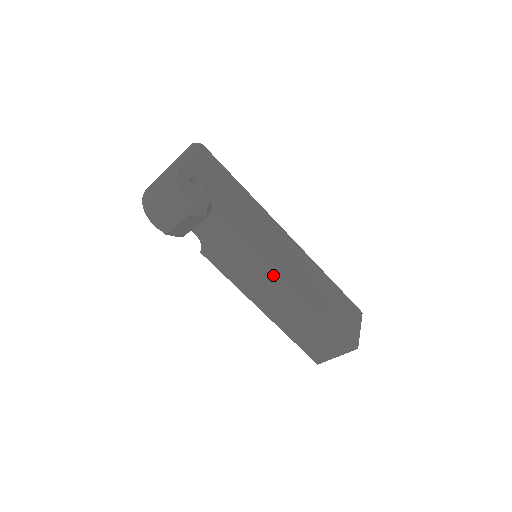
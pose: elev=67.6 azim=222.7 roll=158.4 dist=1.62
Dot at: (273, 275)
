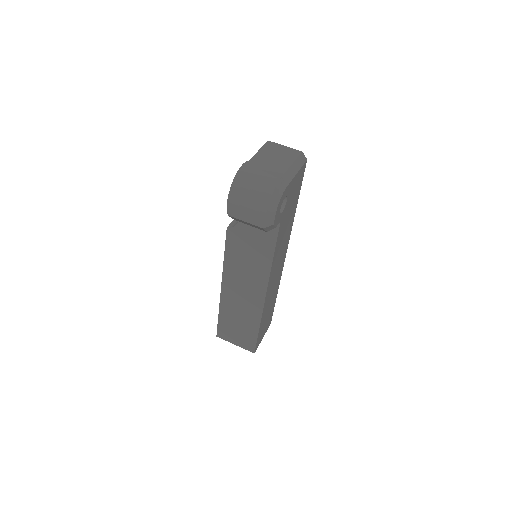
Dot at: (258, 285)
